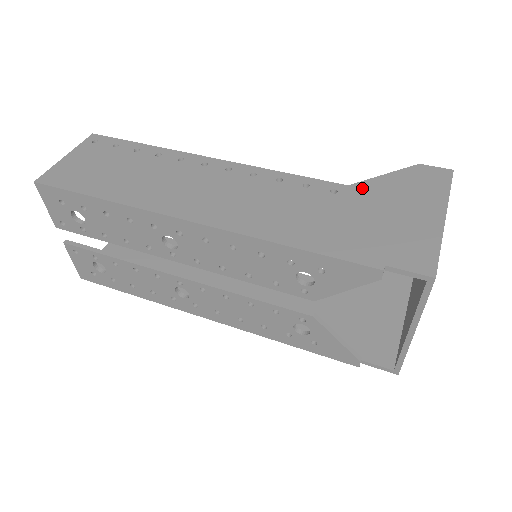
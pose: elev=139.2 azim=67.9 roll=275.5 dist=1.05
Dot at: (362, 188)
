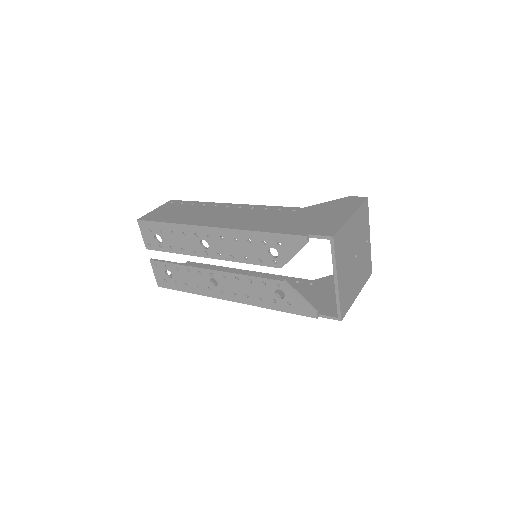
Dot at: (311, 208)
